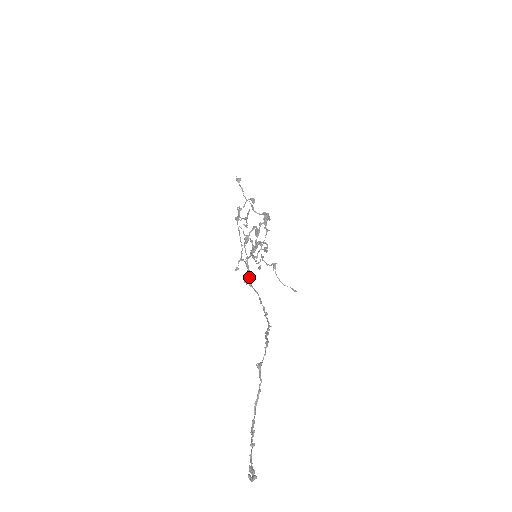
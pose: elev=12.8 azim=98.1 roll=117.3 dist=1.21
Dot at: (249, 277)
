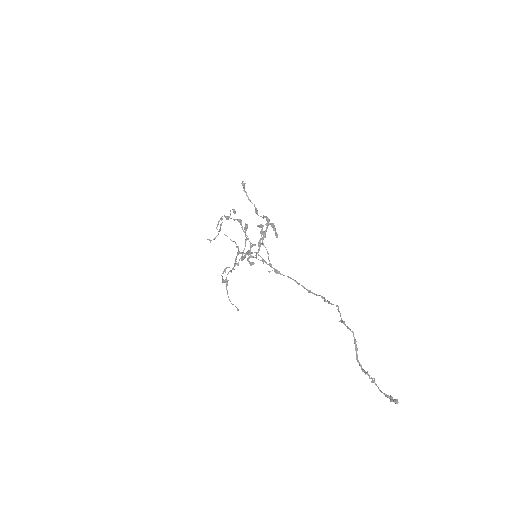
Dot at: (272, 267)
